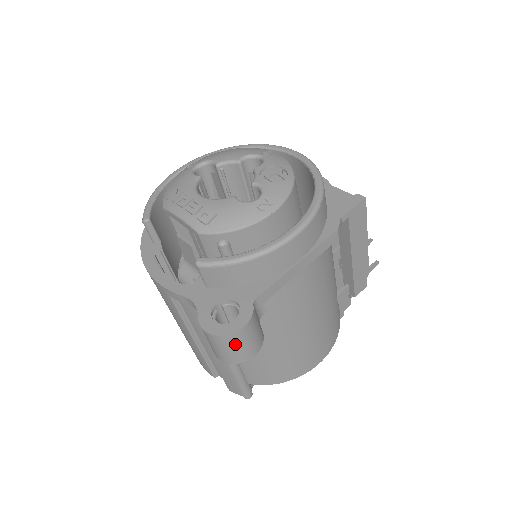
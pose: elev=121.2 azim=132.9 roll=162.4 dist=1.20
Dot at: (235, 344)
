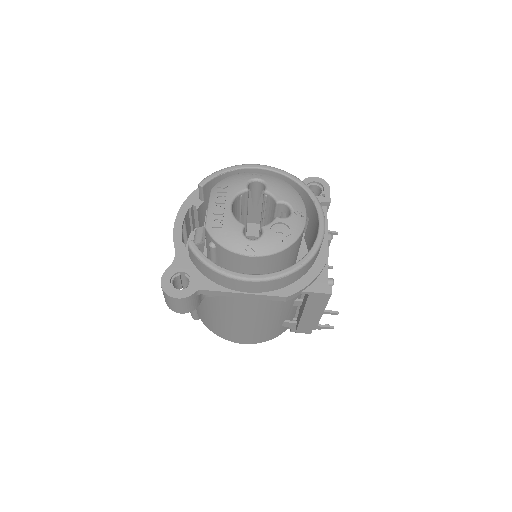
Dot at: (170, 301)
